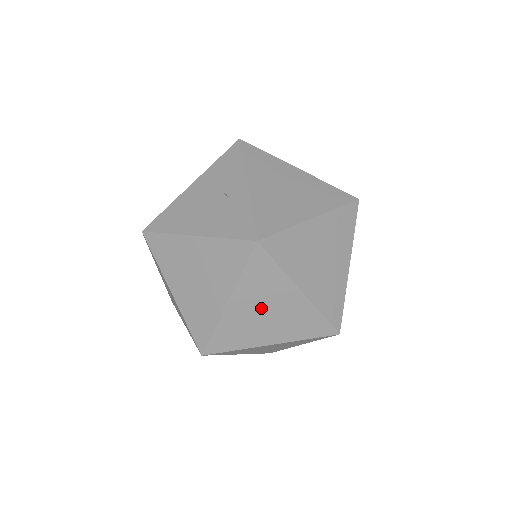
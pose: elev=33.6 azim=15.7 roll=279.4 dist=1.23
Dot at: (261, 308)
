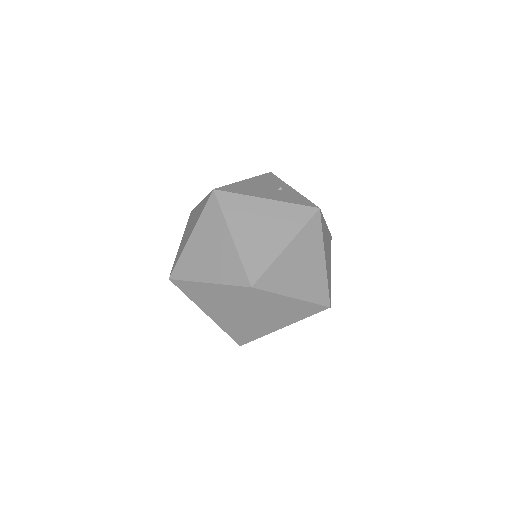
Dot at: (301, 261)
